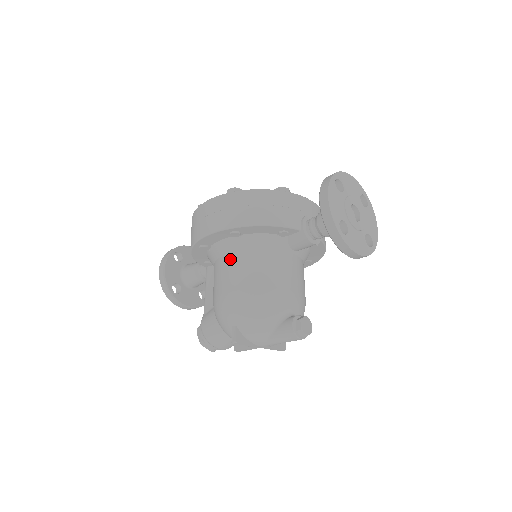
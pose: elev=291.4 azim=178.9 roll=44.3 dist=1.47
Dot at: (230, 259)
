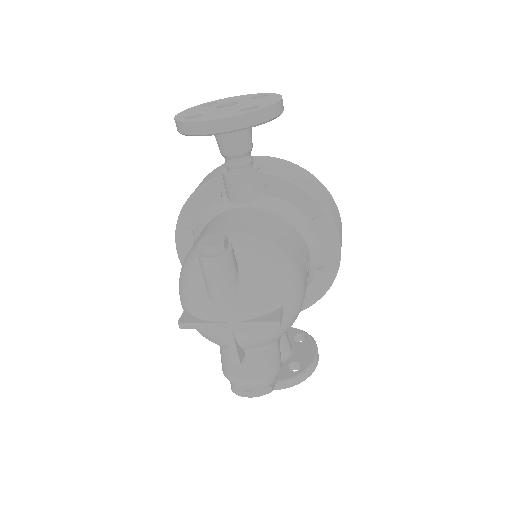
Dot at: occluded
